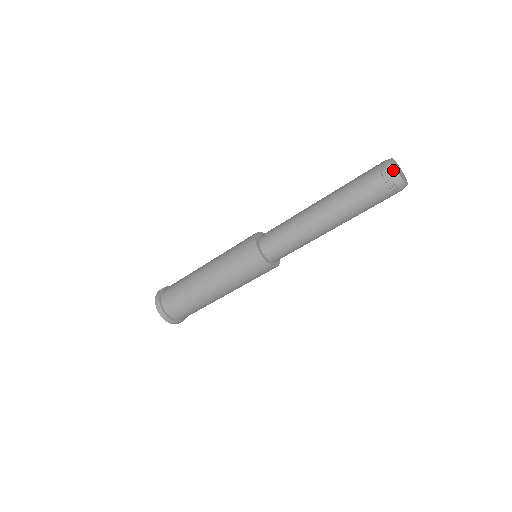
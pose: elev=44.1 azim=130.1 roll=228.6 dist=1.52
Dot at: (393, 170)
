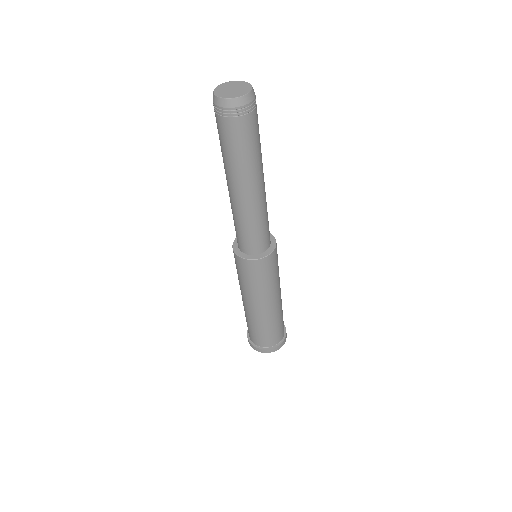
Dot at: occluded
